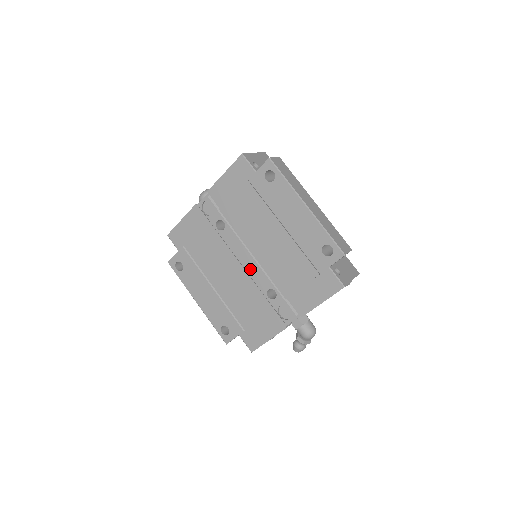
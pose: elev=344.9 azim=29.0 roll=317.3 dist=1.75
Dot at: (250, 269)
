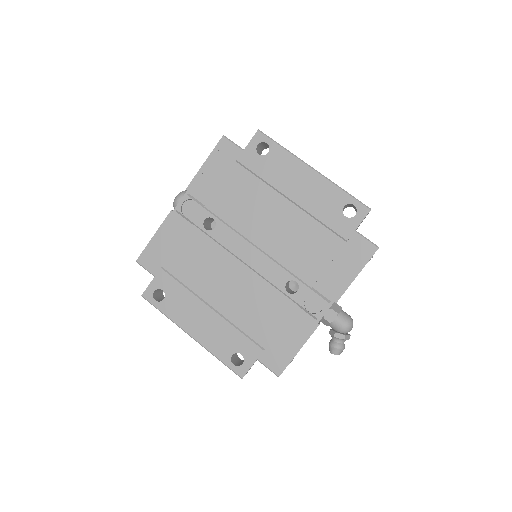
Dot at: (258, 265)
